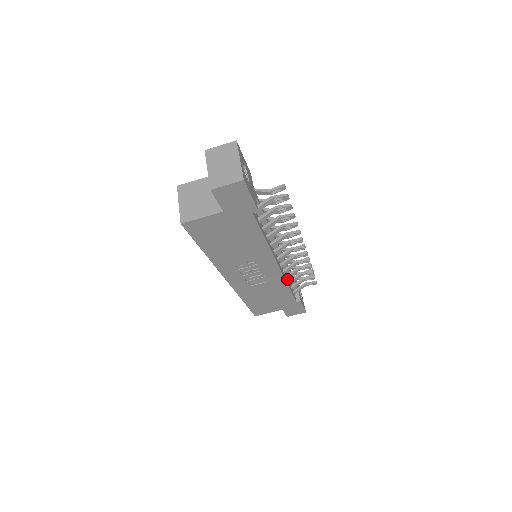
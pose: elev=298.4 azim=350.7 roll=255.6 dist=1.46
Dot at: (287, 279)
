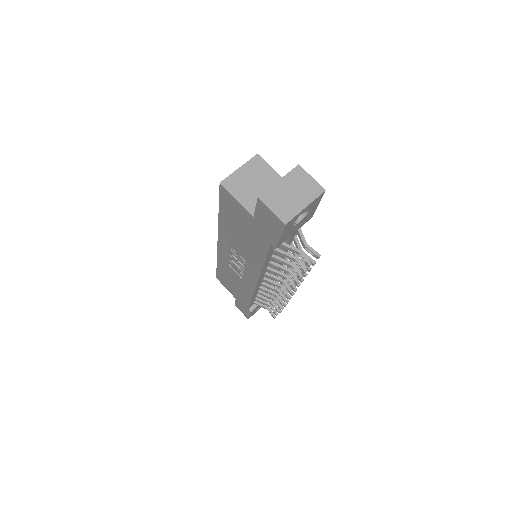
Dot at: occluded
